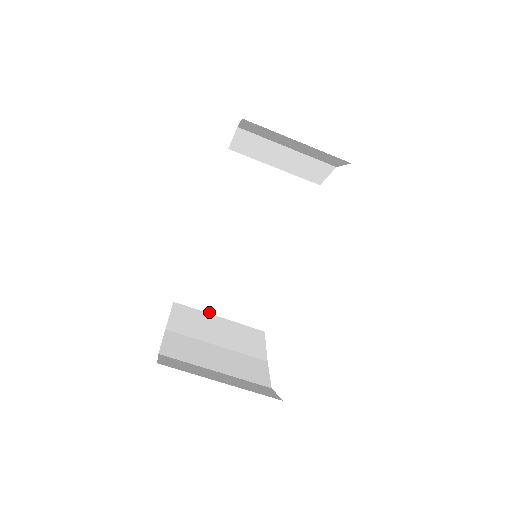
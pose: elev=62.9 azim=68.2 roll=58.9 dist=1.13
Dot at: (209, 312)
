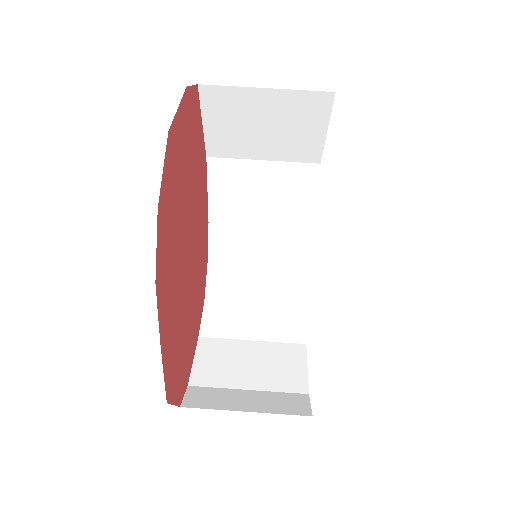
Dot at: occluded
